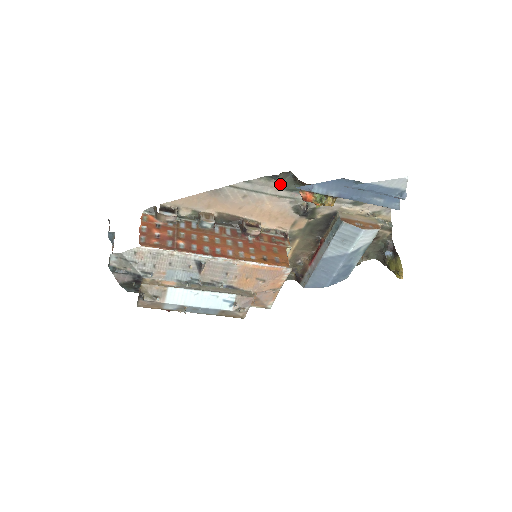
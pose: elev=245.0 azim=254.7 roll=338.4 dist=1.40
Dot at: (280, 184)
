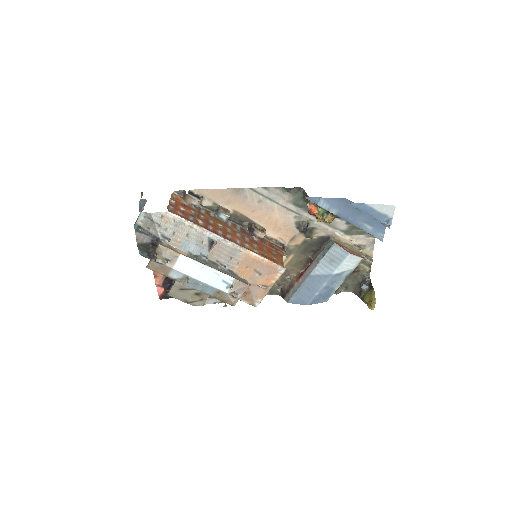
Dot at: (291, 198)
